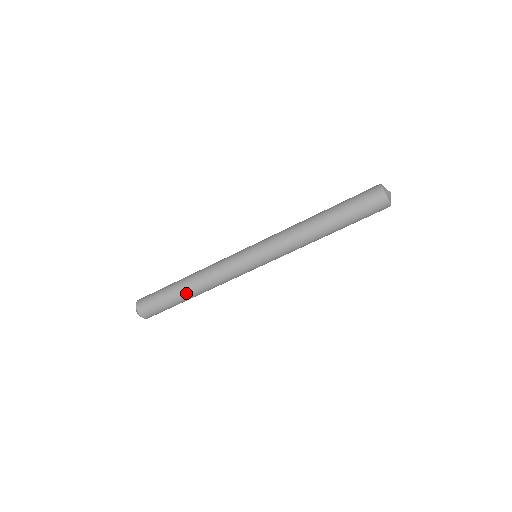
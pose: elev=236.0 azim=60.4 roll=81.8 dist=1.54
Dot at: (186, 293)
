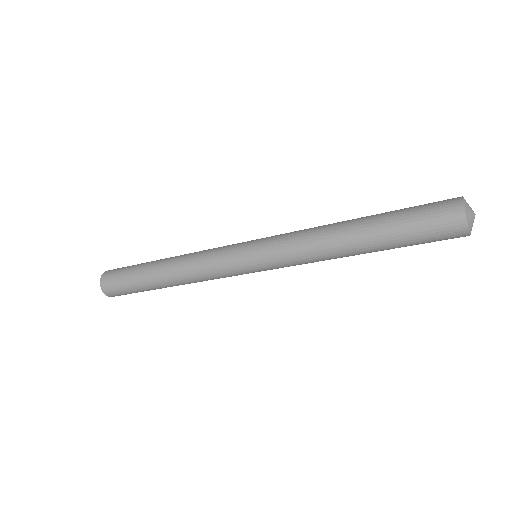
Dot at: occluded
